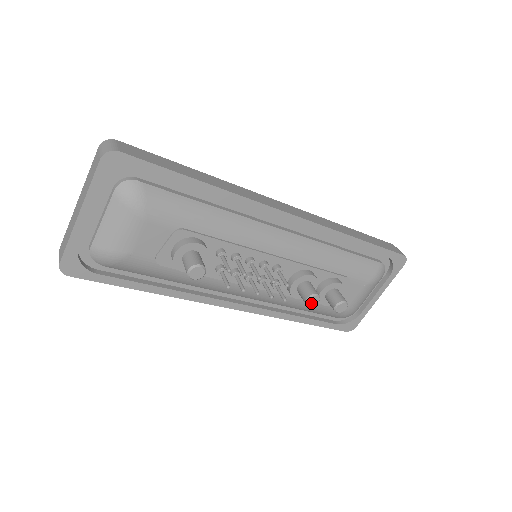
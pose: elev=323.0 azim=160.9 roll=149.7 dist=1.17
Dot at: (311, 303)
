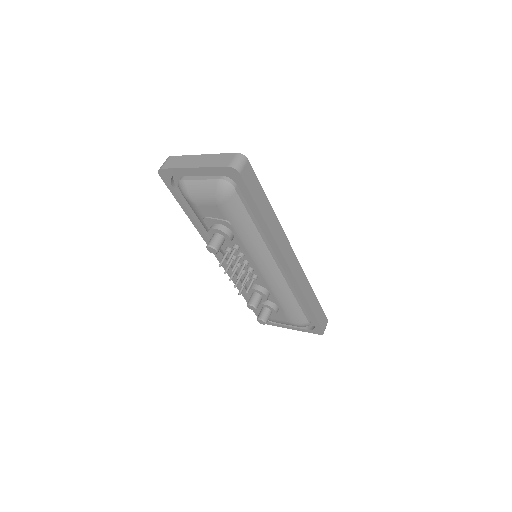
Dot at: (250, 307)
